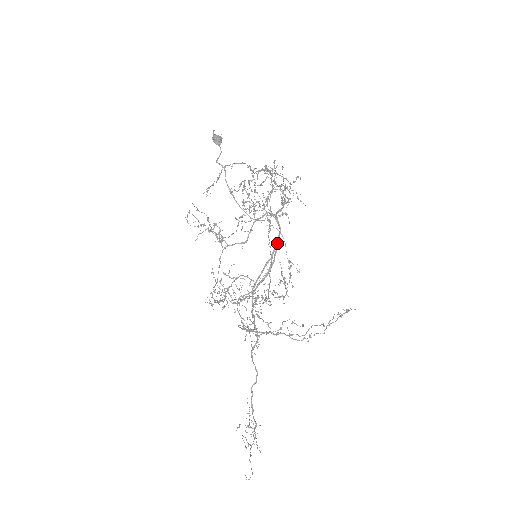
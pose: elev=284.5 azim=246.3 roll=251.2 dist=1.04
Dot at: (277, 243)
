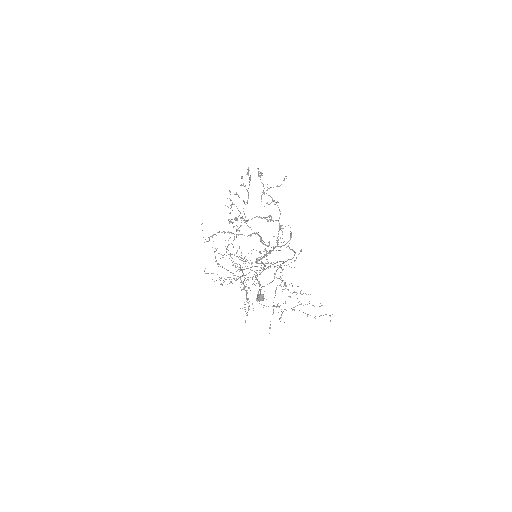
Dot at: occluded
